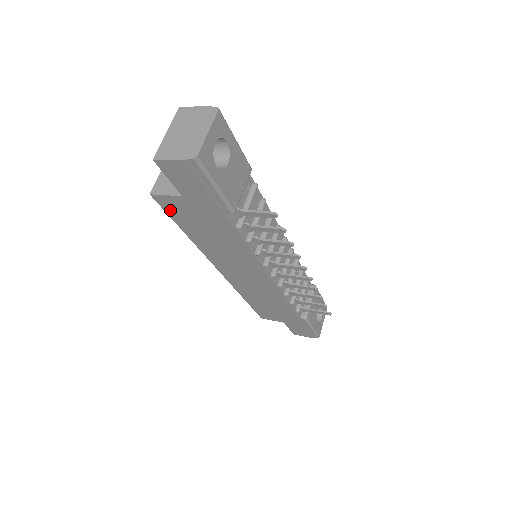
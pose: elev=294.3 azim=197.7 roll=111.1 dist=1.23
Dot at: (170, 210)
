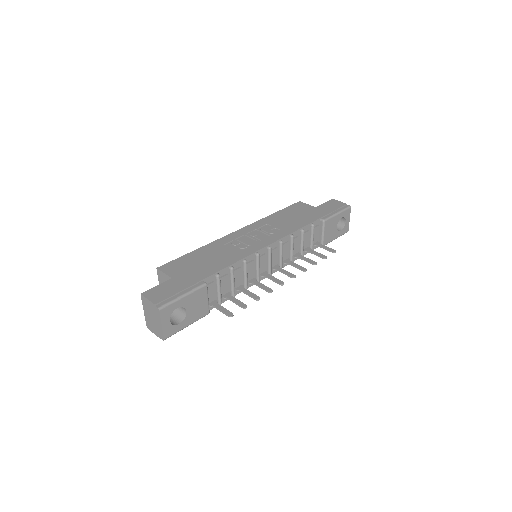
Dot at: occluded
